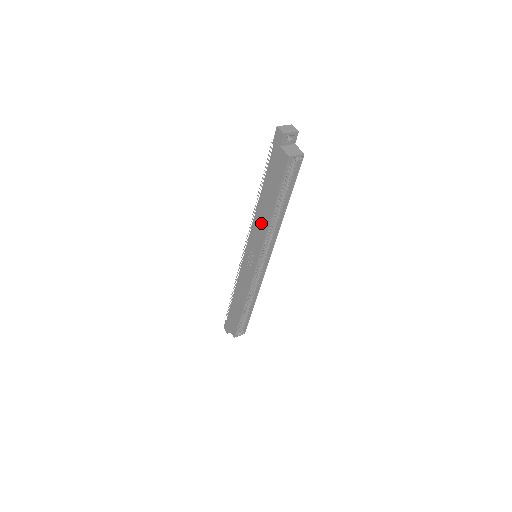
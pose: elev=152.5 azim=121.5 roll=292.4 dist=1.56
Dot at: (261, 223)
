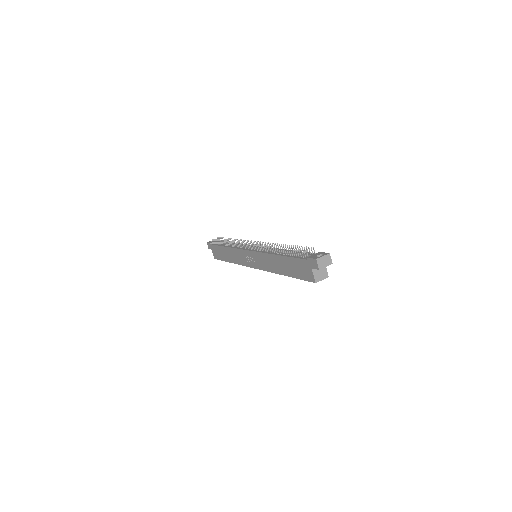
Dot at: (271, 264)
